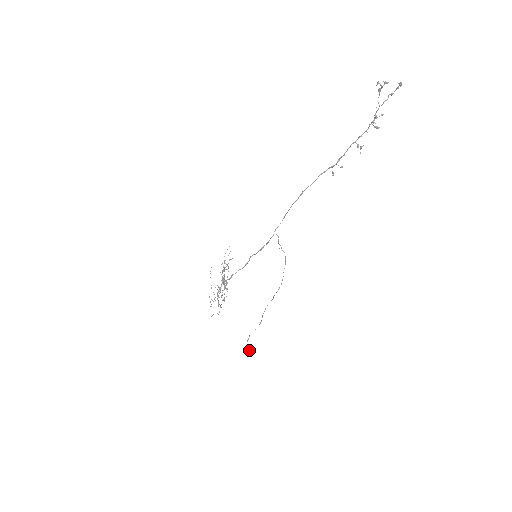
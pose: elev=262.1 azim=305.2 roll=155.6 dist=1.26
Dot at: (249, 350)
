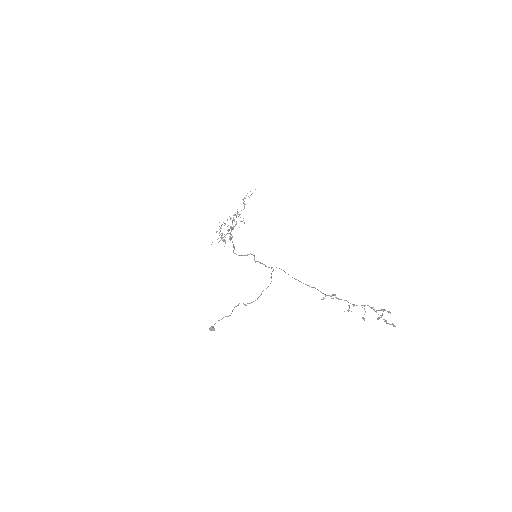
Dot at: occluded
